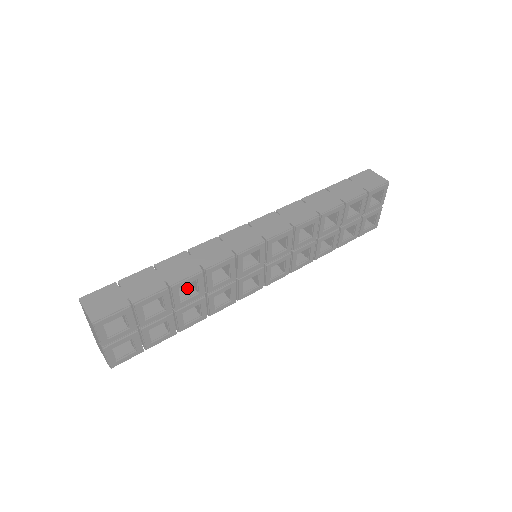
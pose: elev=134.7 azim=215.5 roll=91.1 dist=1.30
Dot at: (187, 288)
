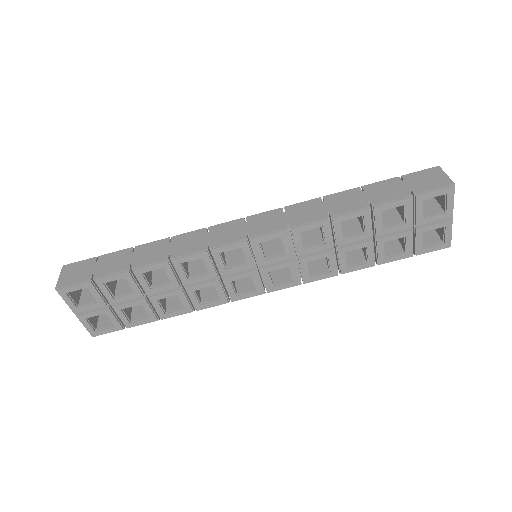
Dot at: (166, 276)
